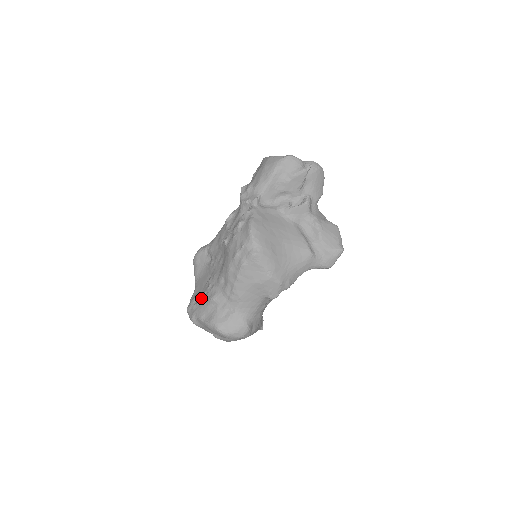
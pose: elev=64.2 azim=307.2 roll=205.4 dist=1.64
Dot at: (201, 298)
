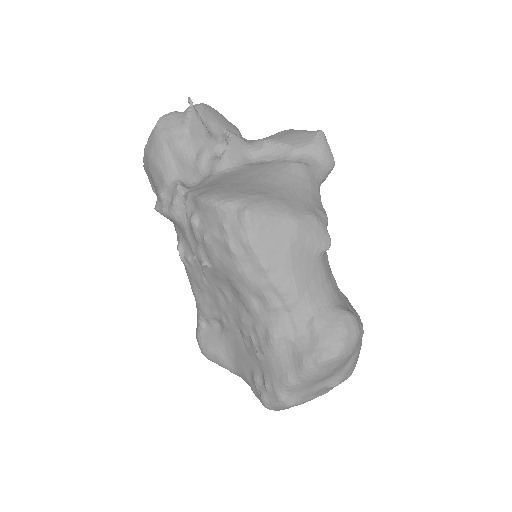
Dot at: (261, 366)
